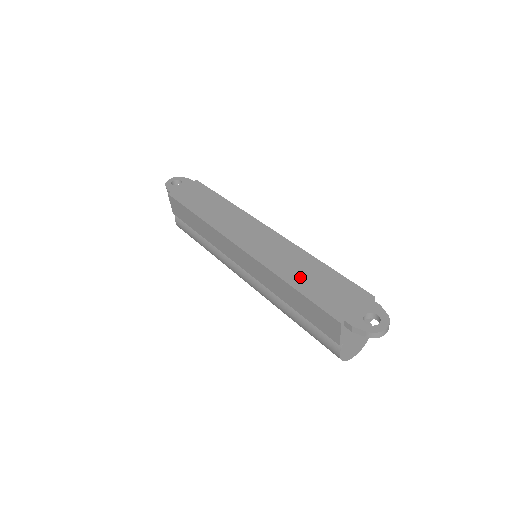
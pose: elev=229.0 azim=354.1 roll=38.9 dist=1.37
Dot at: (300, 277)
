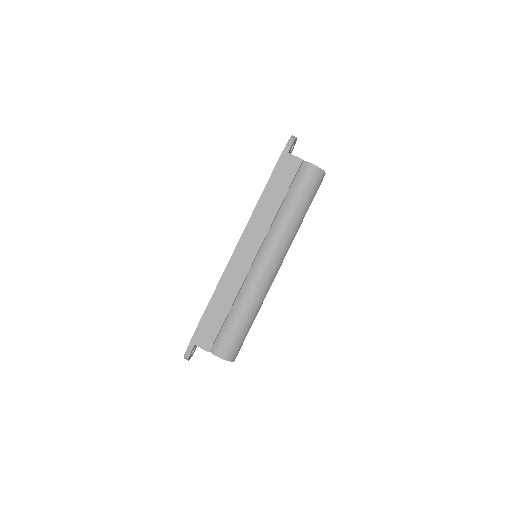
Dot at: occluded
